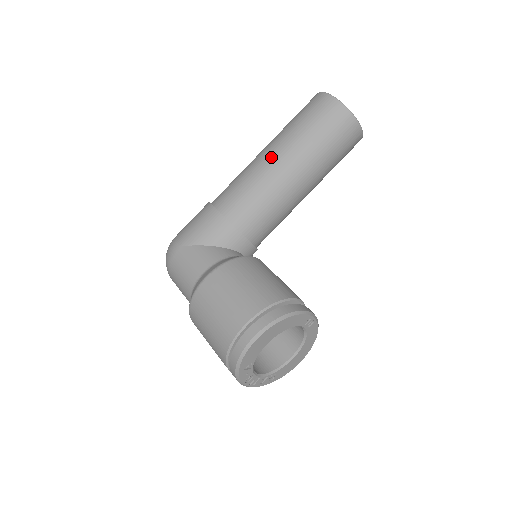
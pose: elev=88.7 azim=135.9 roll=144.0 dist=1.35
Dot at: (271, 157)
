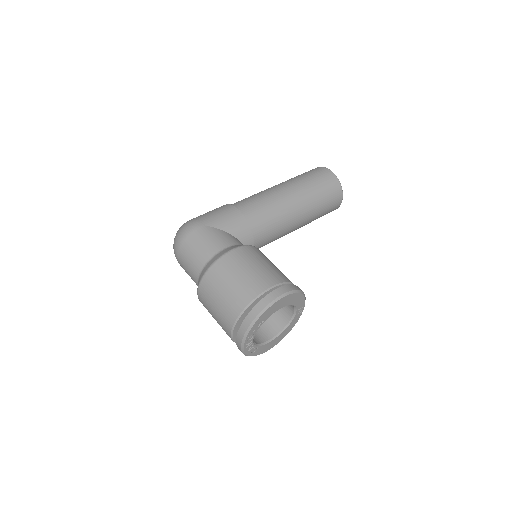
Dot at: (285, 191)
